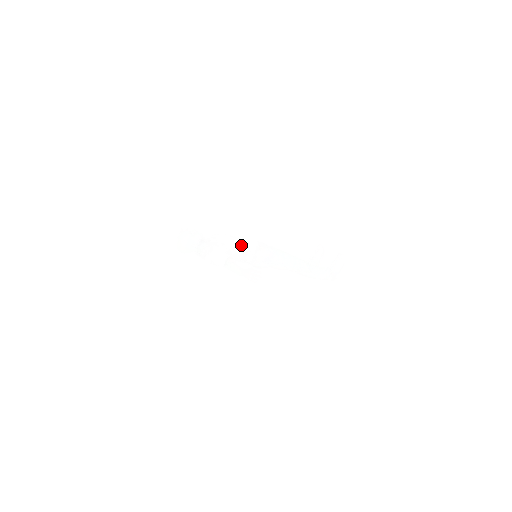
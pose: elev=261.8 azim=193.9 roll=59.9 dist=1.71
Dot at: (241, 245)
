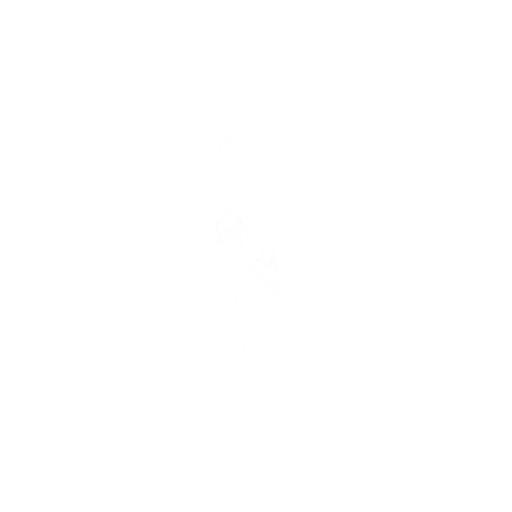
Dot at: occluded
